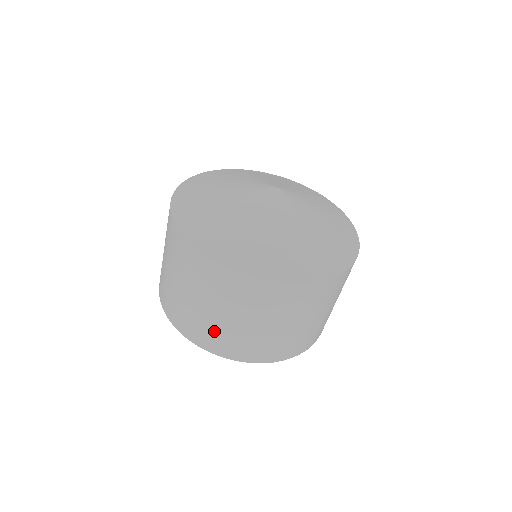
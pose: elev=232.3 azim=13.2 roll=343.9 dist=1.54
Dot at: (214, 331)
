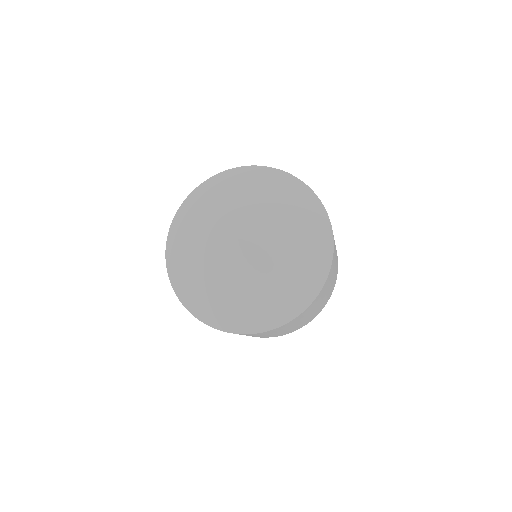
Dot at: occluded
